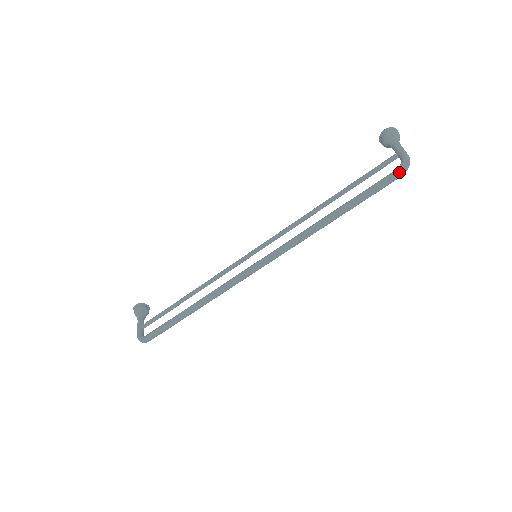
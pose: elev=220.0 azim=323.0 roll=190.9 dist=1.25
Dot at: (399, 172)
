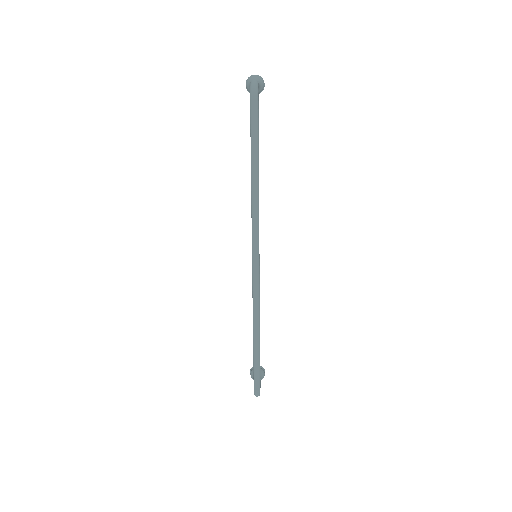
Dot at: (251, 97)
